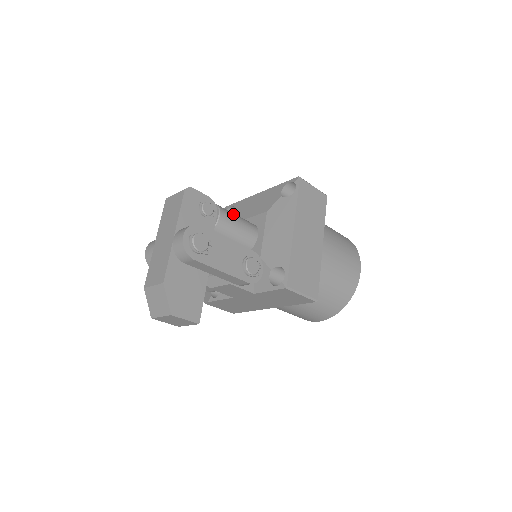
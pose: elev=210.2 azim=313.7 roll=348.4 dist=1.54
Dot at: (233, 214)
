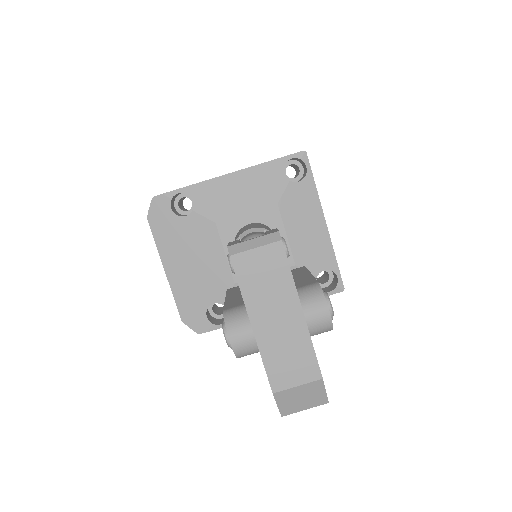
Dot at: occluded
